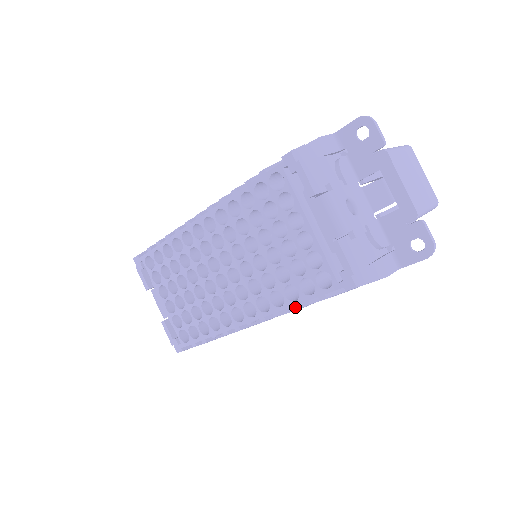
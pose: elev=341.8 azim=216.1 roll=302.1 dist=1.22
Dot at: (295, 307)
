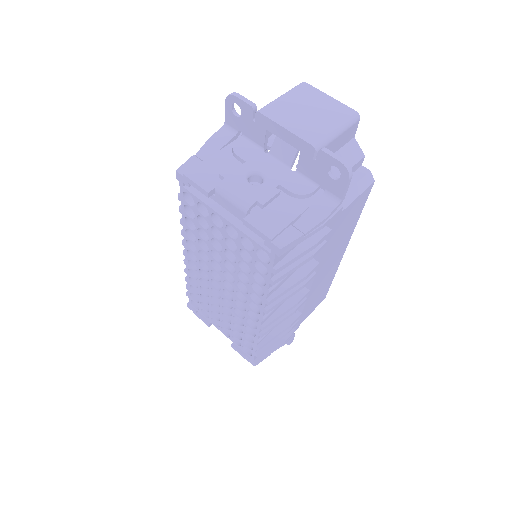
Dot at: (287, 286)
